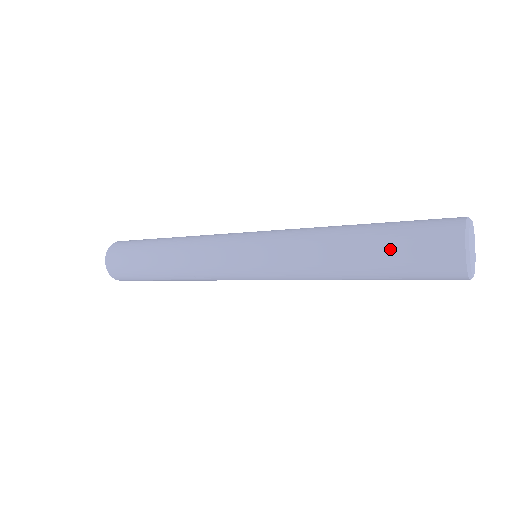
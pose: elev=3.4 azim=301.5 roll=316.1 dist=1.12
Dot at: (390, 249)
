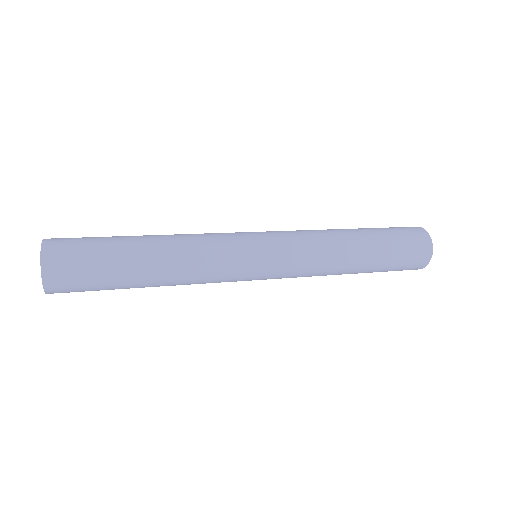
Dot at: (390, 254)
